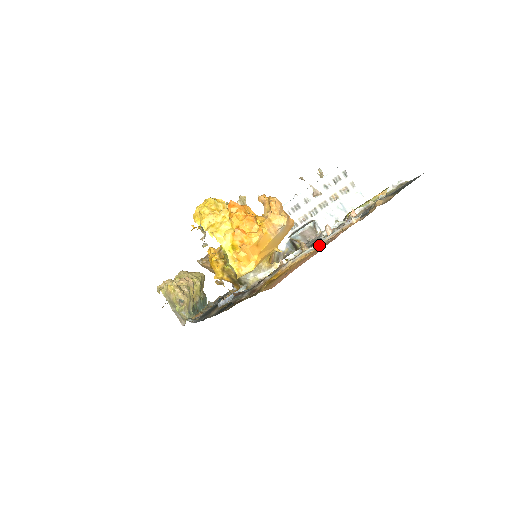
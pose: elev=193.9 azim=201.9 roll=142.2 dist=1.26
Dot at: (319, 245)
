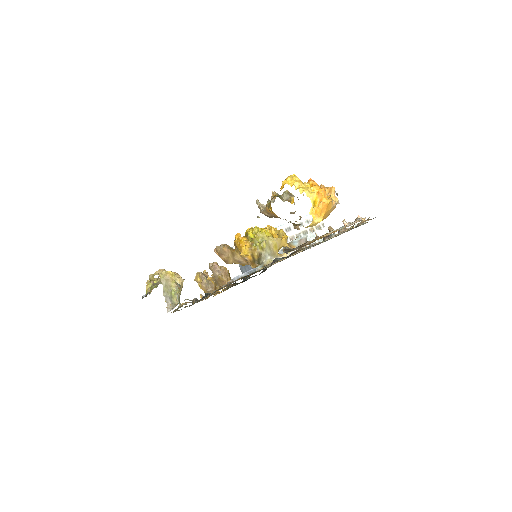
Dot at: (345, 227)
